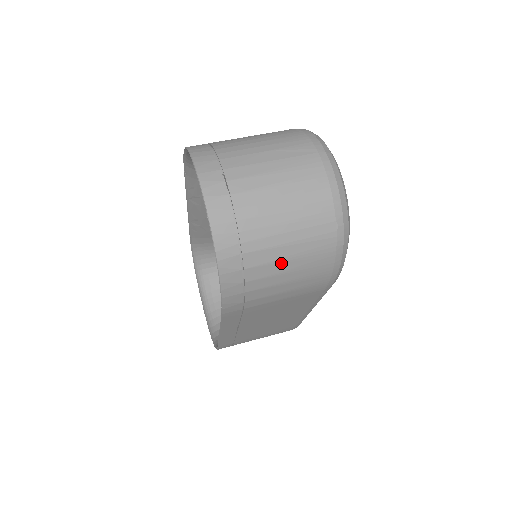
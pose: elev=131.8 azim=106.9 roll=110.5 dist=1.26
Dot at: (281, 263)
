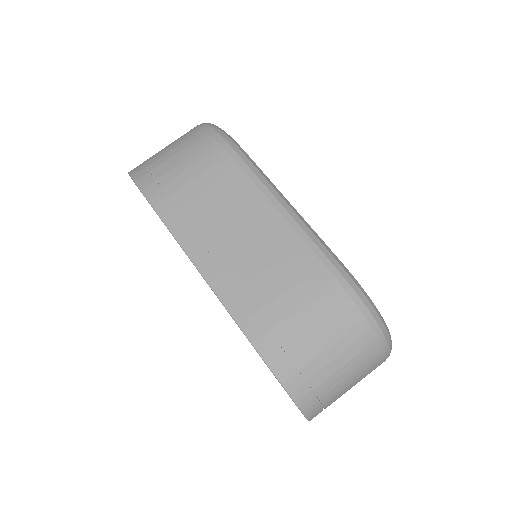
Dot at: occluded
